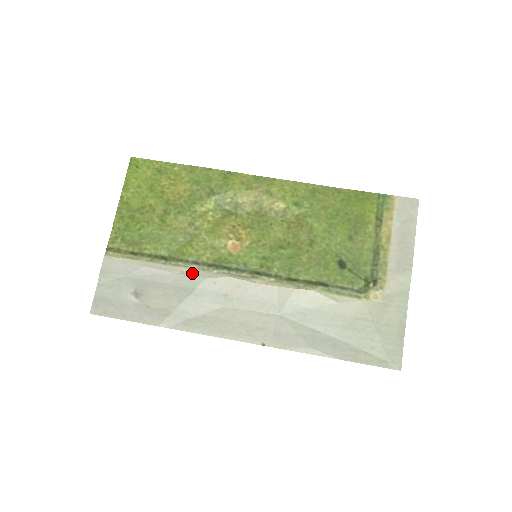
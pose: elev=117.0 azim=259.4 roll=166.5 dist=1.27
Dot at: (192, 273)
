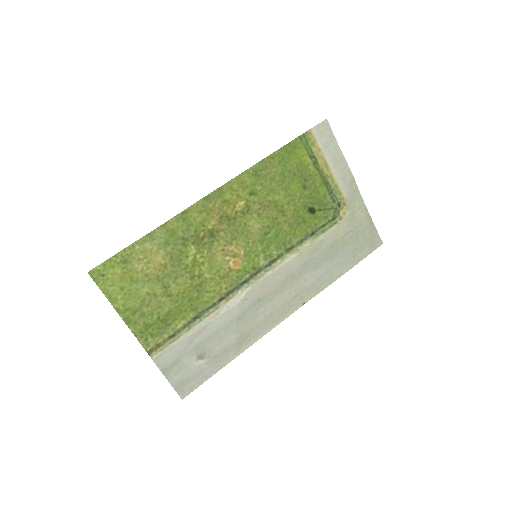
Dot at: (226, 308)
